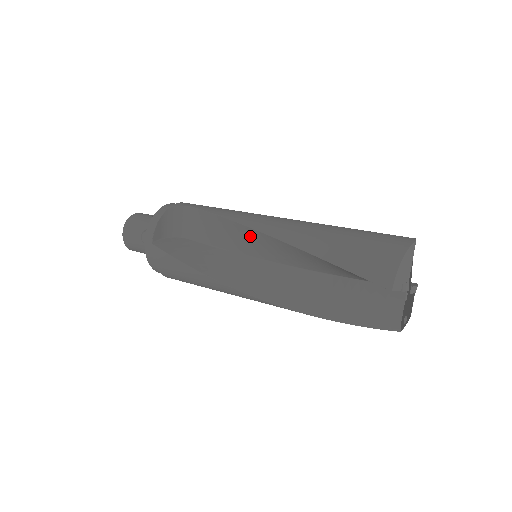
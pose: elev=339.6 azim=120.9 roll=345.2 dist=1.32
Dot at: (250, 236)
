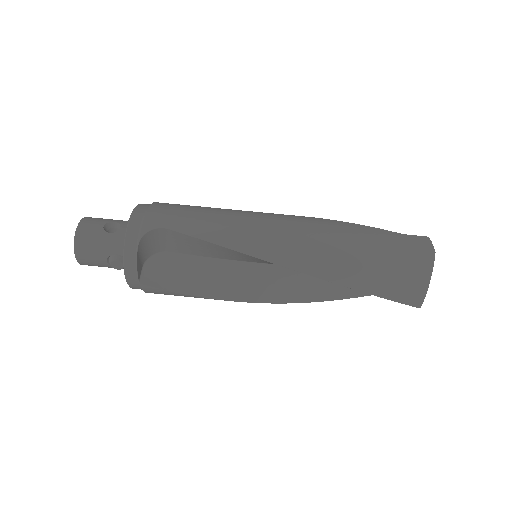
Dot at: (260, 260)
